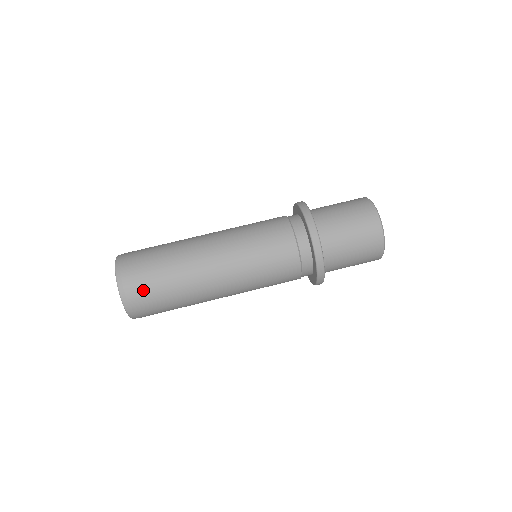
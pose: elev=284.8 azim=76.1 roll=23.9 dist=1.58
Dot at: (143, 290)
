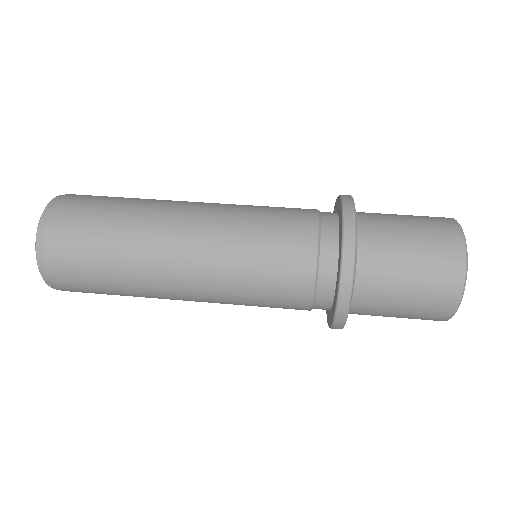
Dot at: (86, 199)
